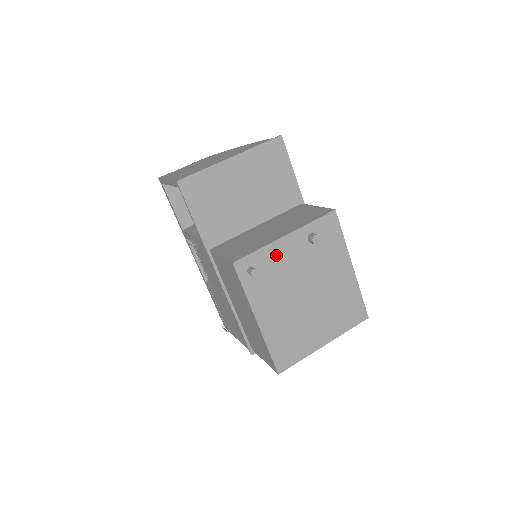
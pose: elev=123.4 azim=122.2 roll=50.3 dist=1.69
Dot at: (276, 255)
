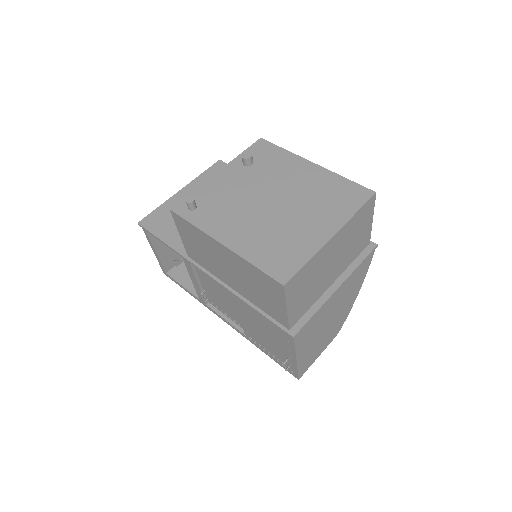
Dot at: (215, 188)
